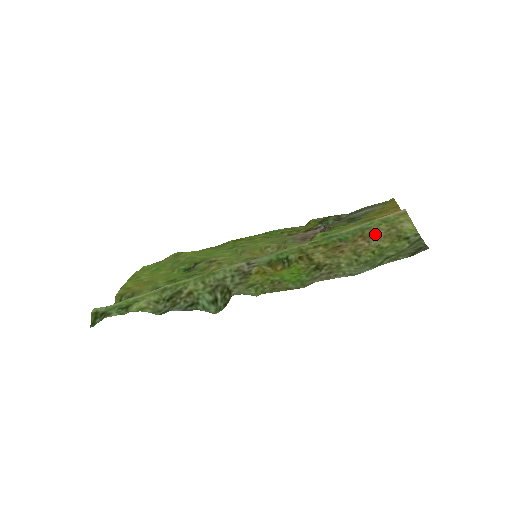
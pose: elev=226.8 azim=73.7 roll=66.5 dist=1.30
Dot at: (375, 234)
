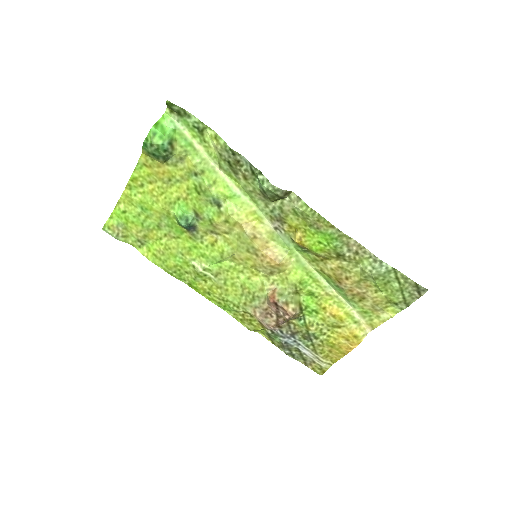
Dot at: (365, 300)
